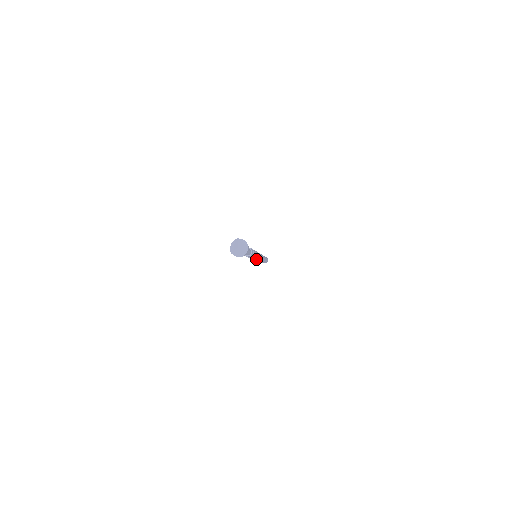
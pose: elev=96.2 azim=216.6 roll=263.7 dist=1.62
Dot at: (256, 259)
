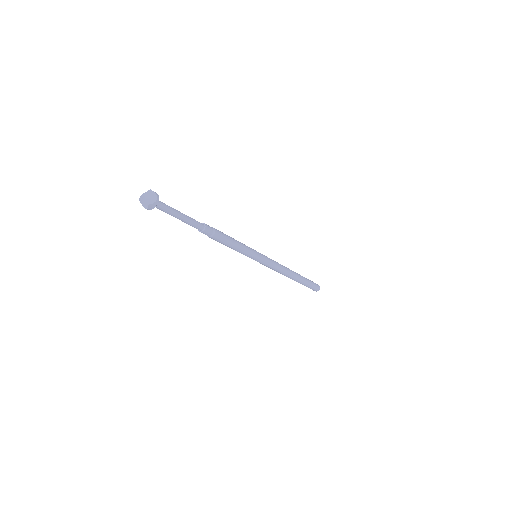
Dot at: (248, 256)
